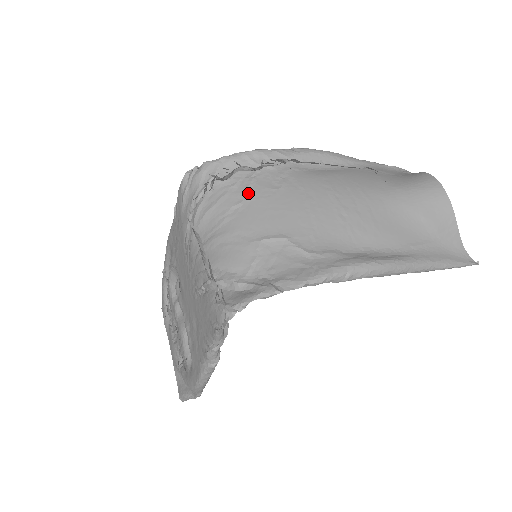
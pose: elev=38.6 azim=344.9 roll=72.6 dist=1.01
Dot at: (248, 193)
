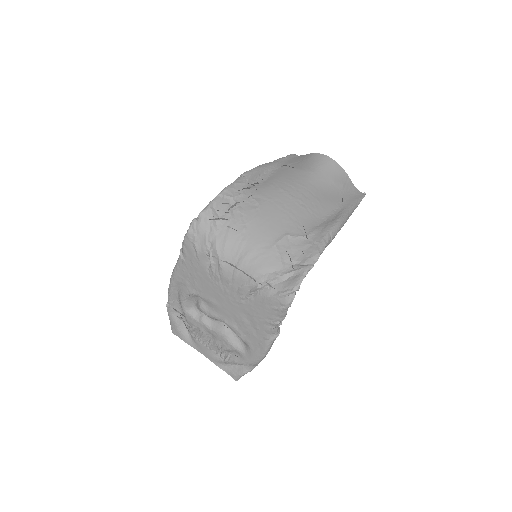
Dot at: (244, 219)
